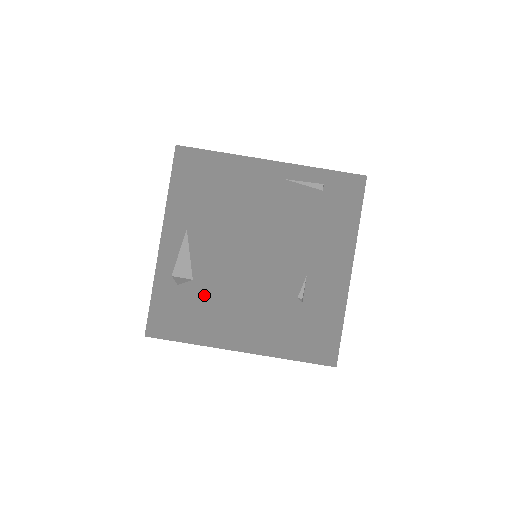
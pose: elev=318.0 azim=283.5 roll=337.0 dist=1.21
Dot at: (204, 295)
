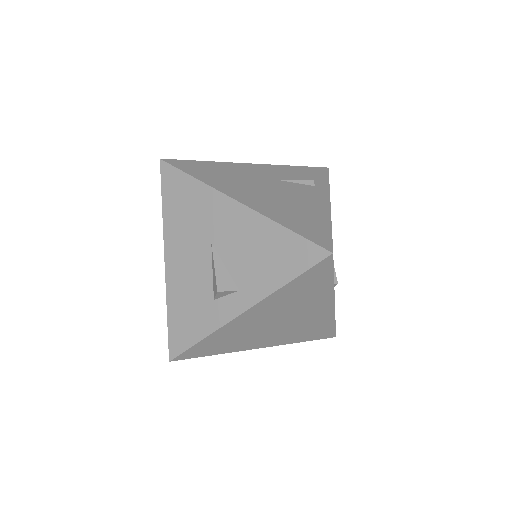
Dot at: (261, 302)
